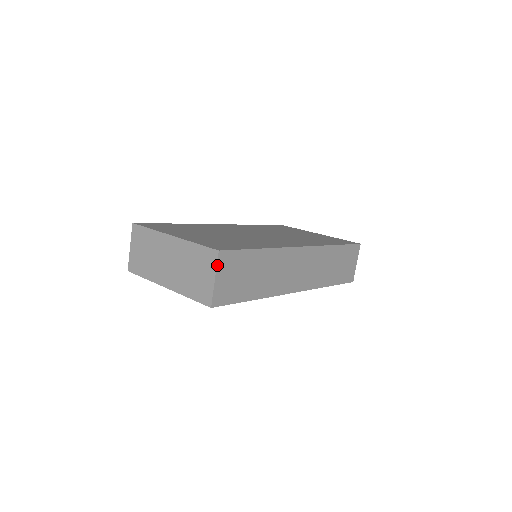
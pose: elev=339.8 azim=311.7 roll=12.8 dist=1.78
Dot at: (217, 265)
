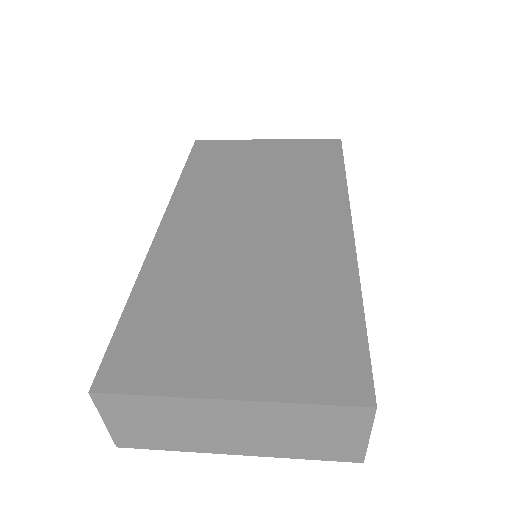
Dot at: (372, 422)
